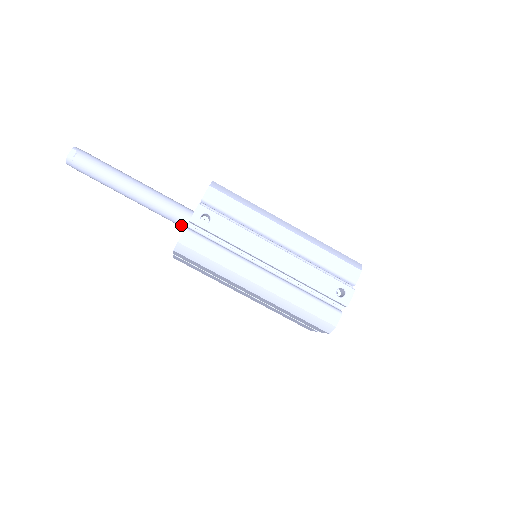
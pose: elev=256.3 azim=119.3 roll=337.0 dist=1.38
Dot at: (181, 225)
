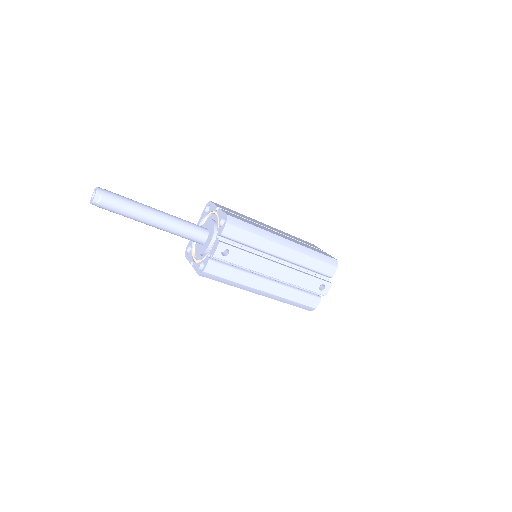
Dot at: (197, 242)
